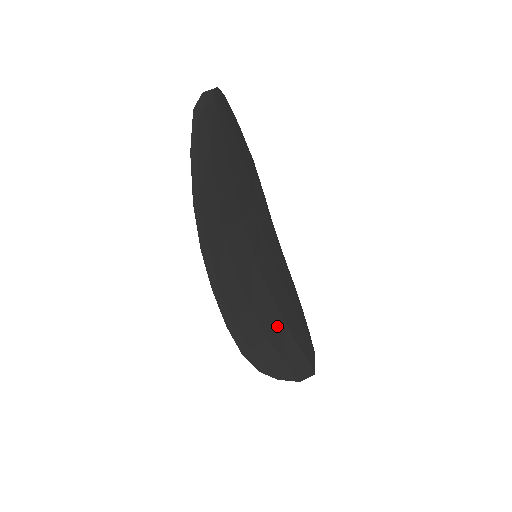
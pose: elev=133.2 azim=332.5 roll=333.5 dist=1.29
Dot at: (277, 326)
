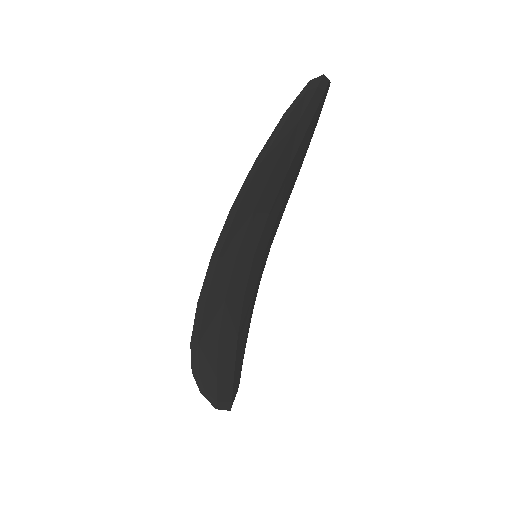
Dot at: (230, 338)
